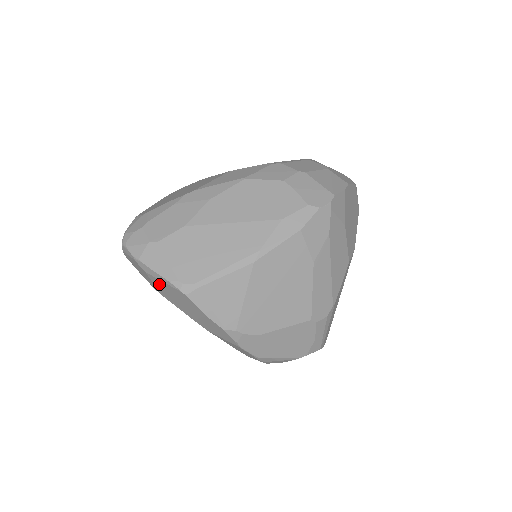
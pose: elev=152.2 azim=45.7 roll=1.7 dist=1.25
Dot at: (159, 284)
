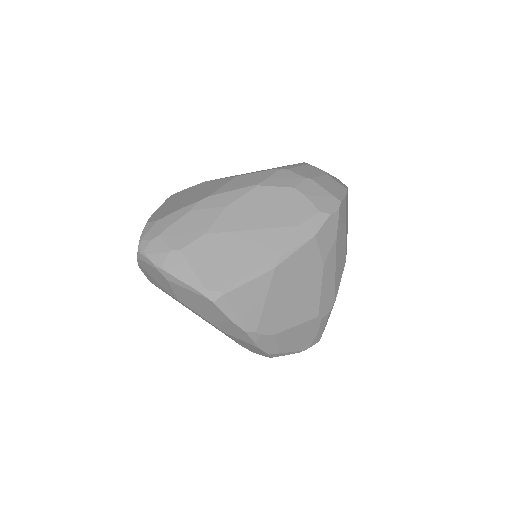
Dot at: (180, 291)
